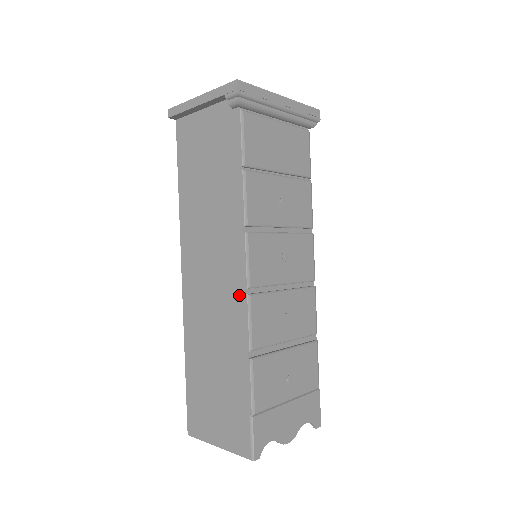
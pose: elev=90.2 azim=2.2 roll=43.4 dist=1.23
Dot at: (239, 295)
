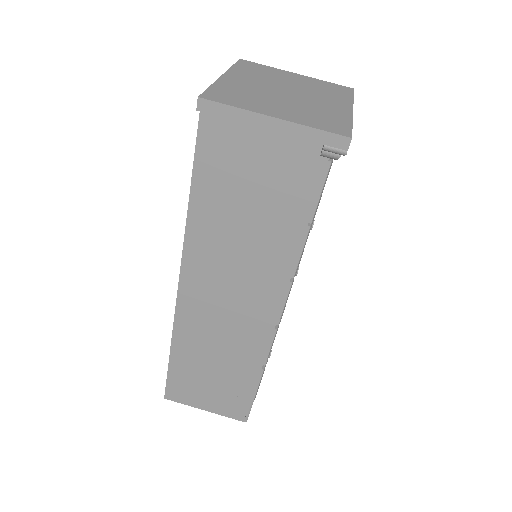
Dot at: (266, 327)
